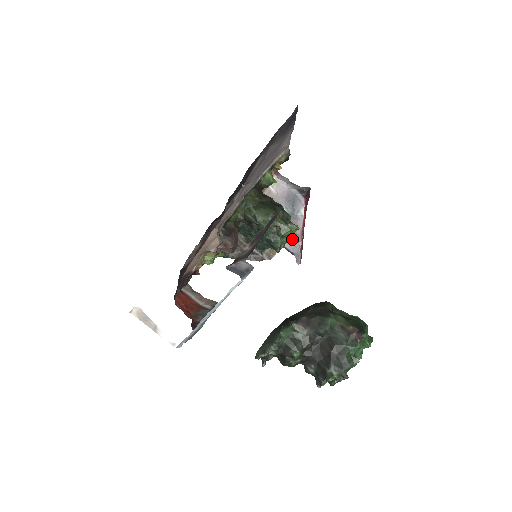
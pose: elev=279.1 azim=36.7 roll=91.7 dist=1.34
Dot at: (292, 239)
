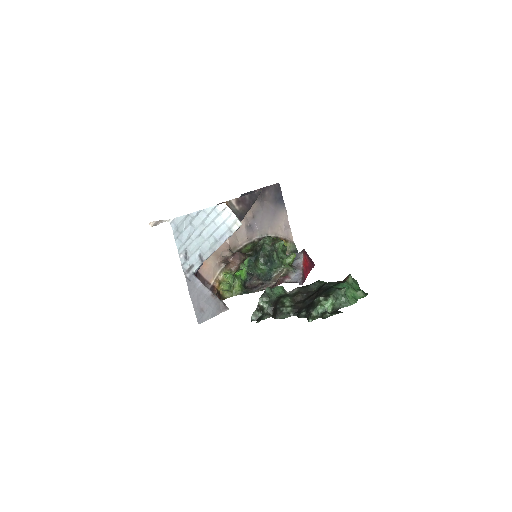
Dot at: (293, 269)
